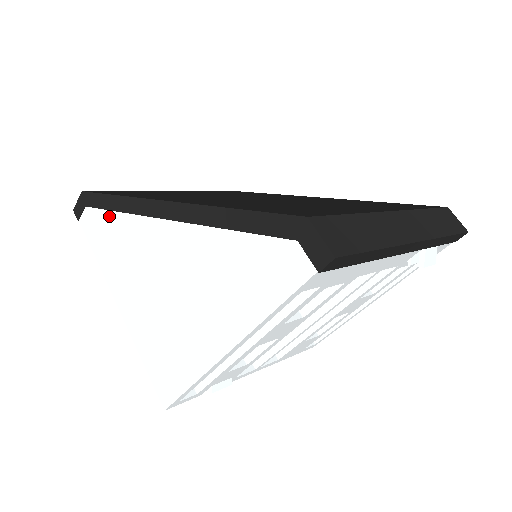
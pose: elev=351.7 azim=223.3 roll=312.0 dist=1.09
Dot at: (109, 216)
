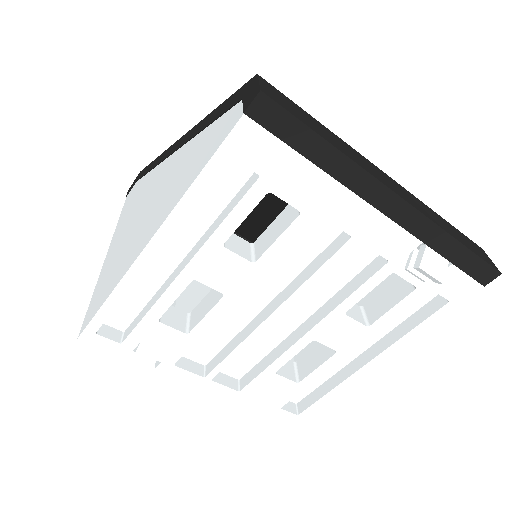
Dot at: (144, 178)
